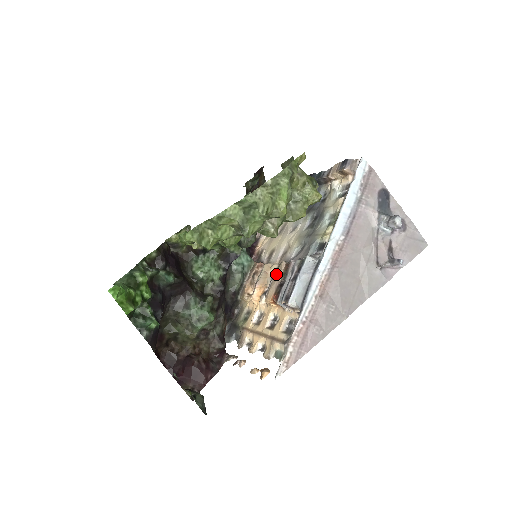
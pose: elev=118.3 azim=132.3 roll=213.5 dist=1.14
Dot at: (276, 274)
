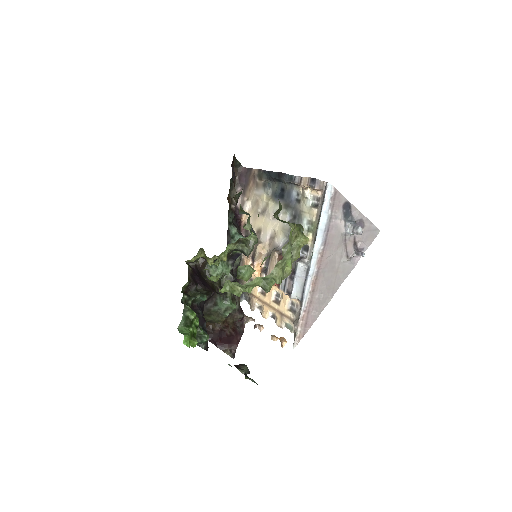
Dot at: (272, 262)
